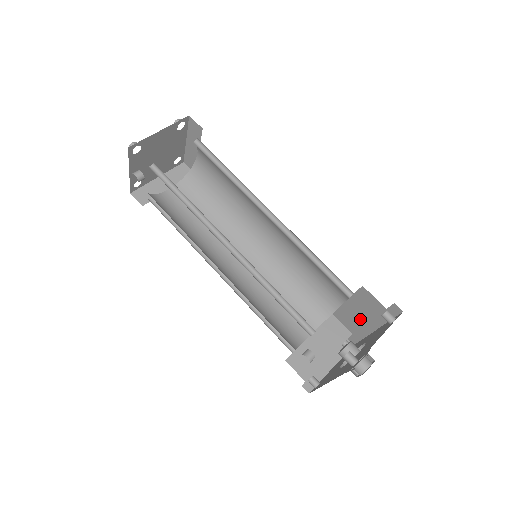
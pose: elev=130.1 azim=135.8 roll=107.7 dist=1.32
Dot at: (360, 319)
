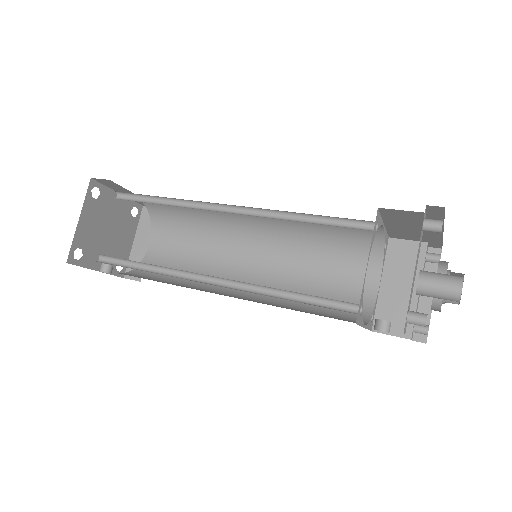
Dot at: (417, 230)
